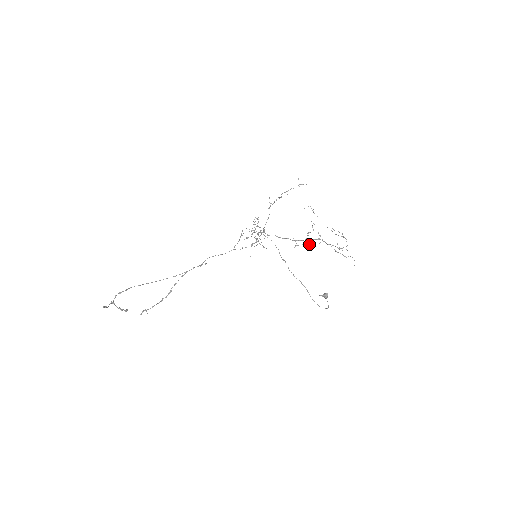
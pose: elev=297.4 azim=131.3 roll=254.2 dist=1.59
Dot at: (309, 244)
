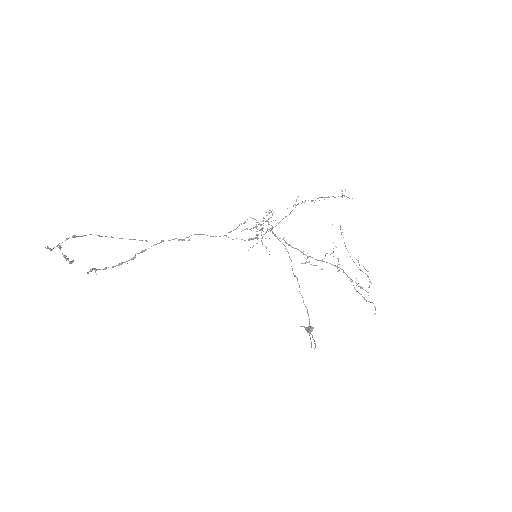
Dot at: occluded
